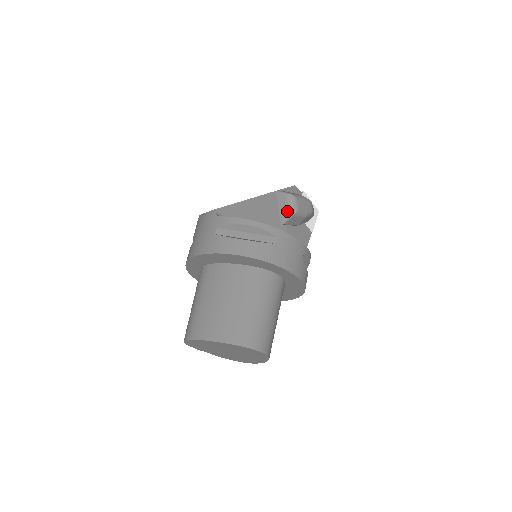
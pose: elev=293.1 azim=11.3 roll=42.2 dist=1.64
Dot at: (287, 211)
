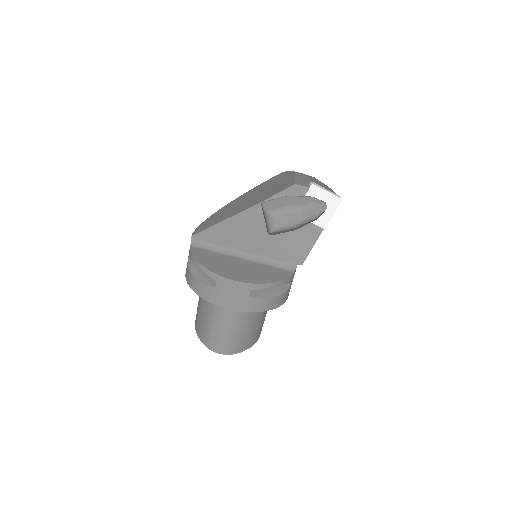
Dot at: (267, 227)
